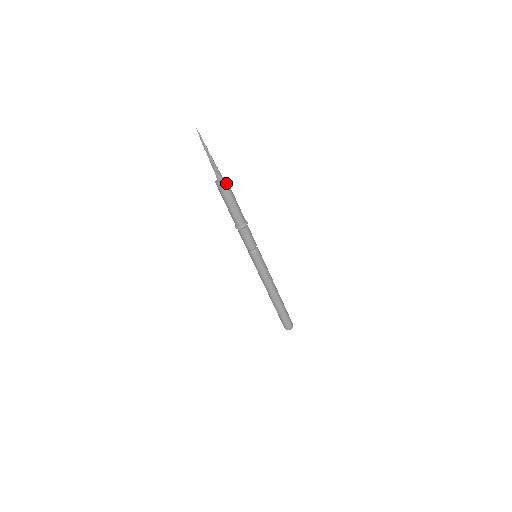
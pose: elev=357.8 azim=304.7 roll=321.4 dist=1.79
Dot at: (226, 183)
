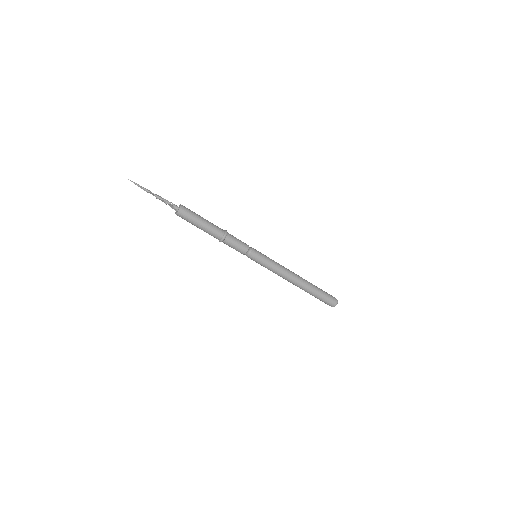
Dot at: (183, 210)
